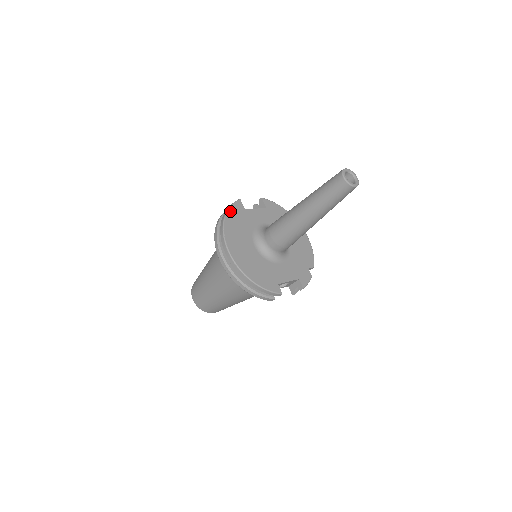
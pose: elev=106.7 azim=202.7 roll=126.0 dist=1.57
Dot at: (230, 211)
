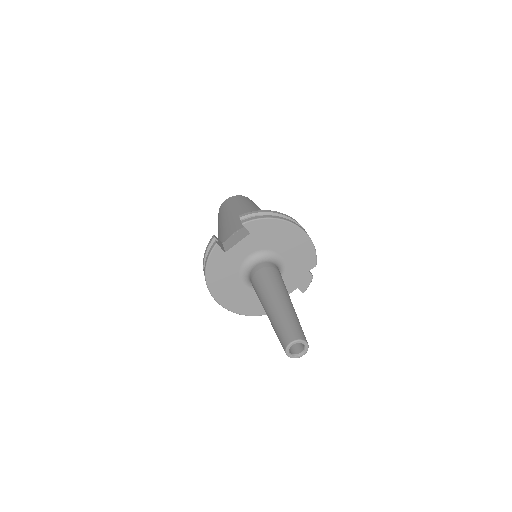
Dot at: (209, 265)
